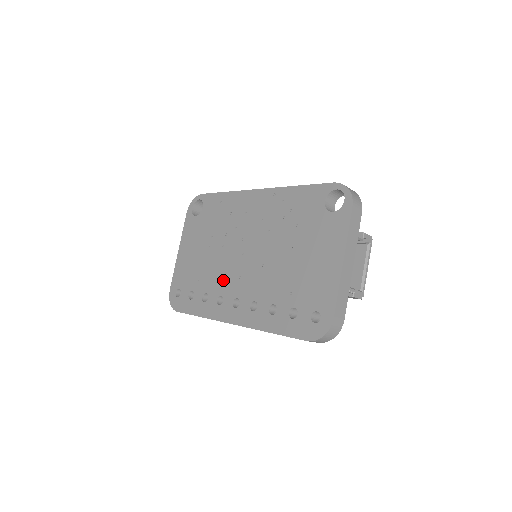
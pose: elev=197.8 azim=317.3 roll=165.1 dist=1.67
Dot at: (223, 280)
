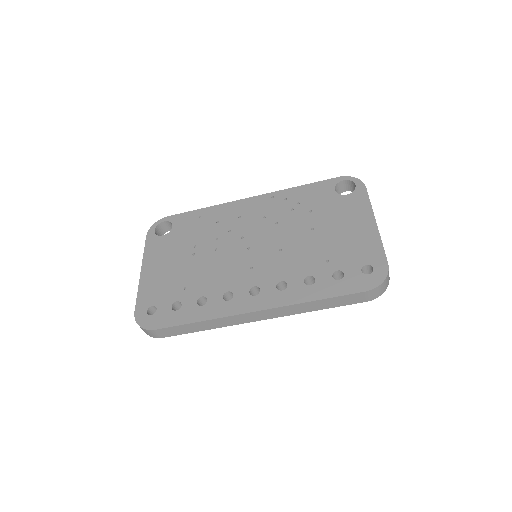
Dot at: (226, 277)
